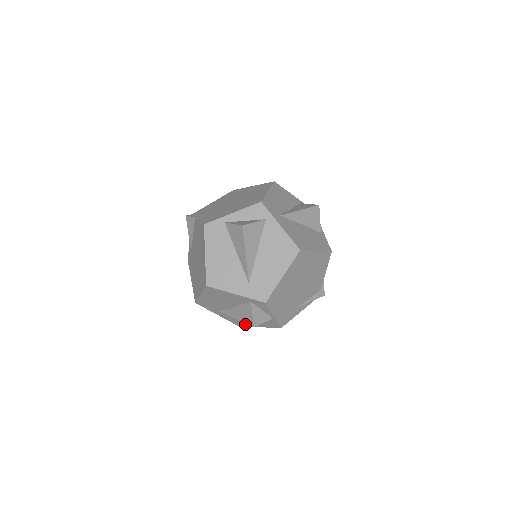
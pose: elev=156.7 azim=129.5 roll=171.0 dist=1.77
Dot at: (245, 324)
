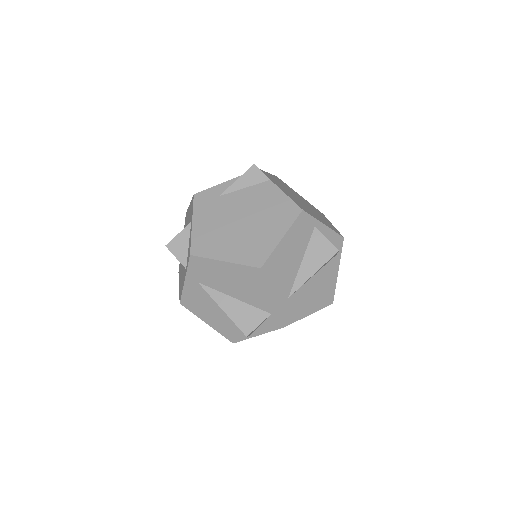
Dot at: (196, 310)
